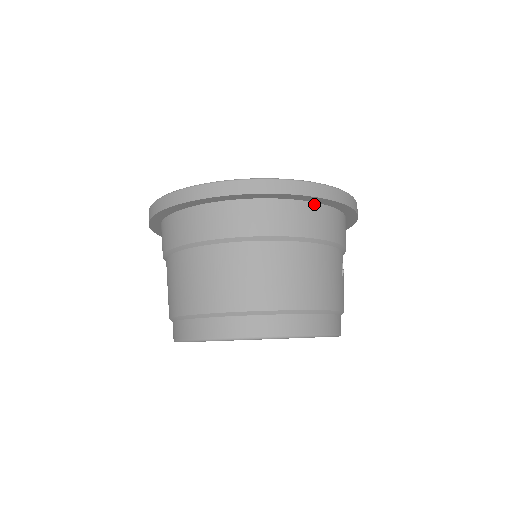
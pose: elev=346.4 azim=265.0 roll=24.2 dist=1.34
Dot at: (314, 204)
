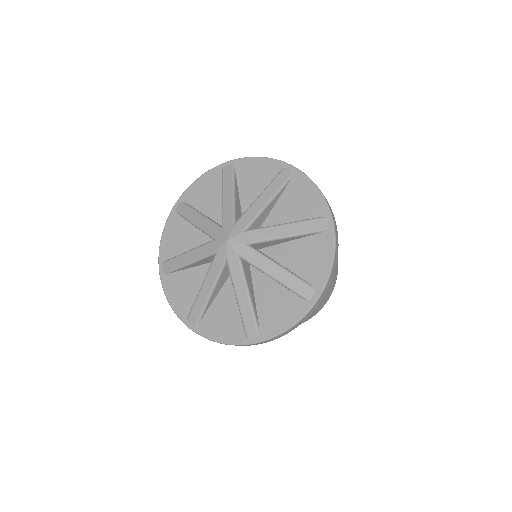
Dot at: occluded
